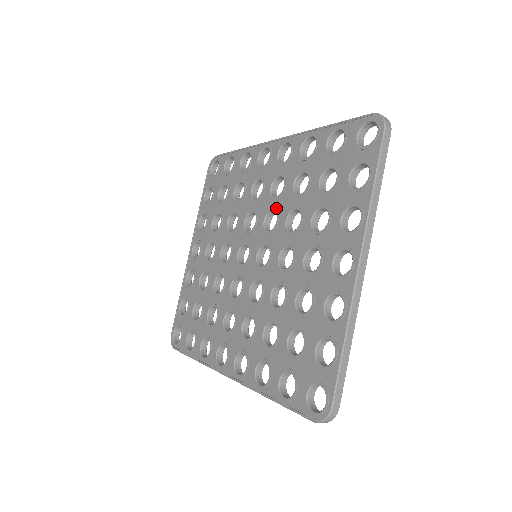
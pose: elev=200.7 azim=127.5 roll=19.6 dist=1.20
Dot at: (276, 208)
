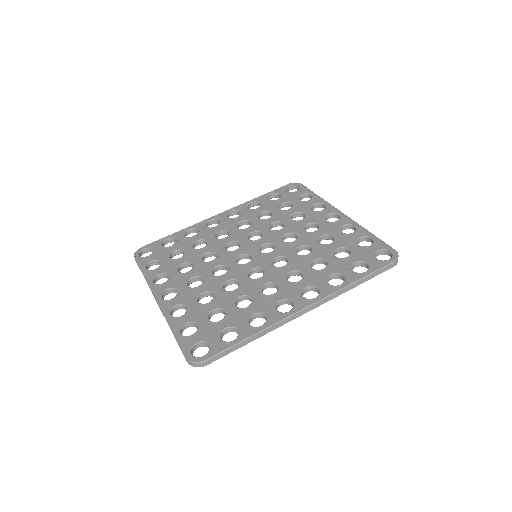
Dot at: (254, 230)
